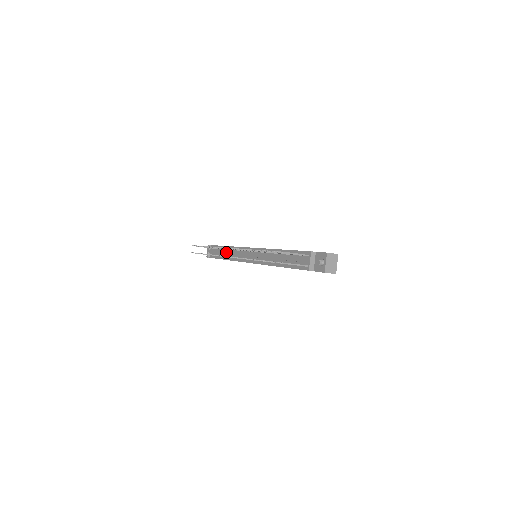
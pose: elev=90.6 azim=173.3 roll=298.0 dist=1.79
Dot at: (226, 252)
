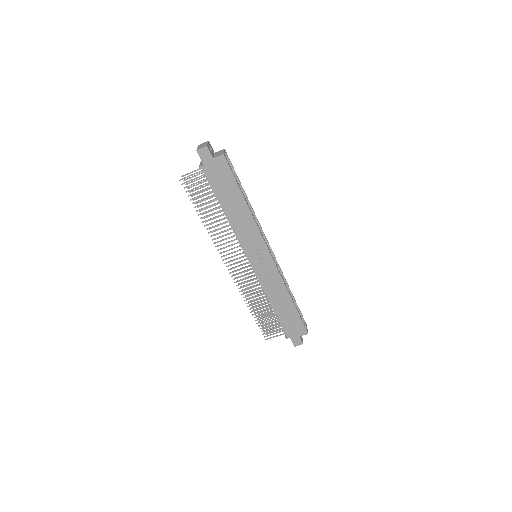
Dot at: (267, 298)
